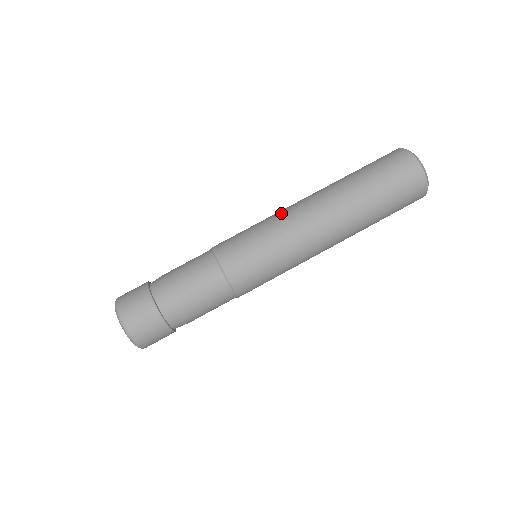
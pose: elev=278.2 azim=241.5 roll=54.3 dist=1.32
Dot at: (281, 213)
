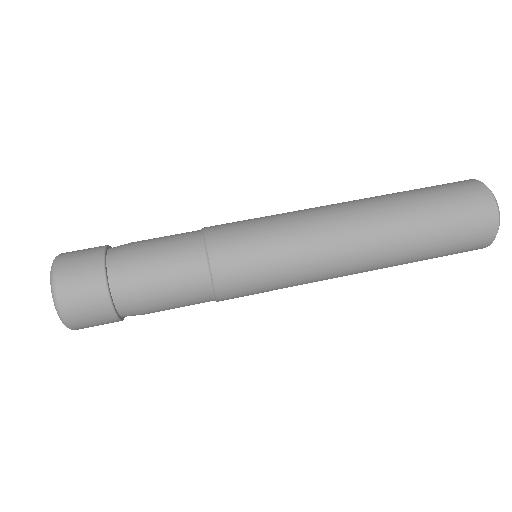
Dot at: (304, 210)
